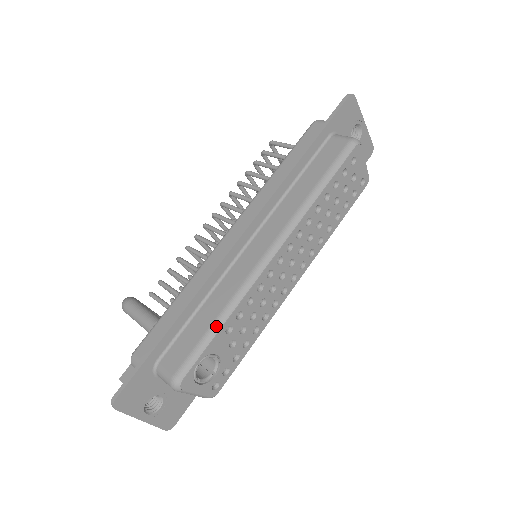
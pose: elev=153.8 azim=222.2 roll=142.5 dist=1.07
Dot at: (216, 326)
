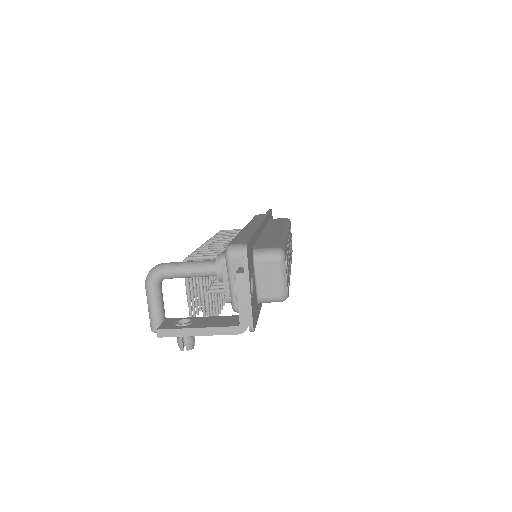
Dot at: (283, 240)
